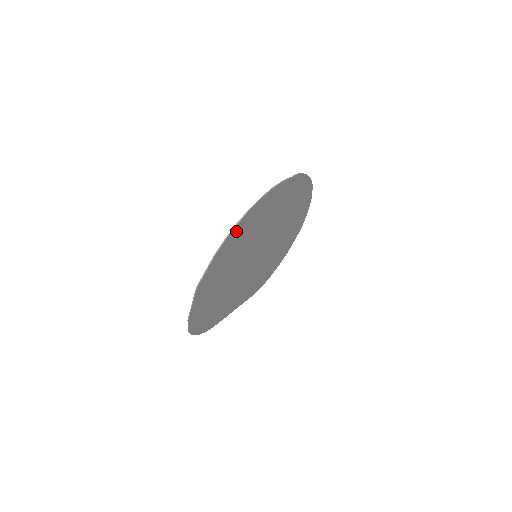
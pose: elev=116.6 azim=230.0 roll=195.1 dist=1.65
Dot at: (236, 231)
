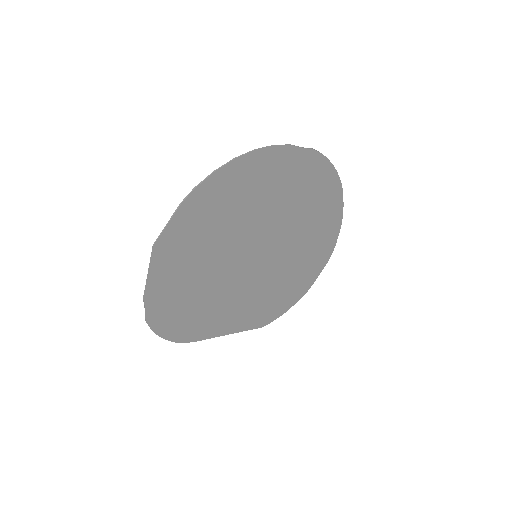
Dot at: (215, 183)
